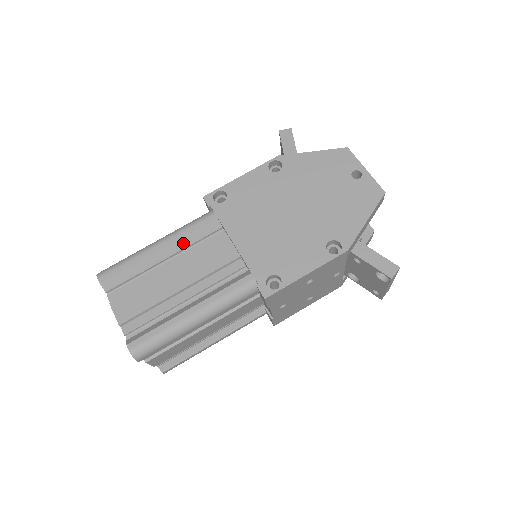
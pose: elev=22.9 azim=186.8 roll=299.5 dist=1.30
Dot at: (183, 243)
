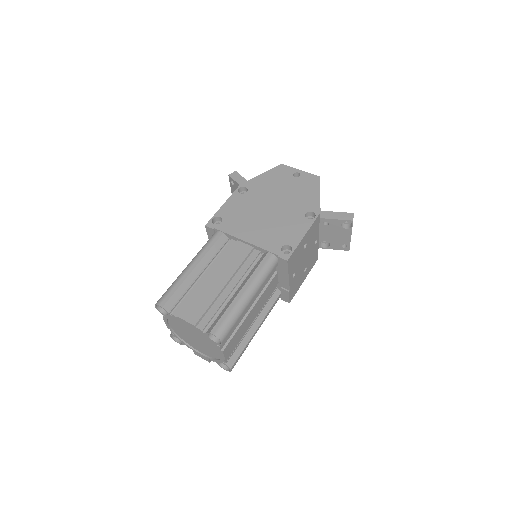
Dot at: (208, 258)
